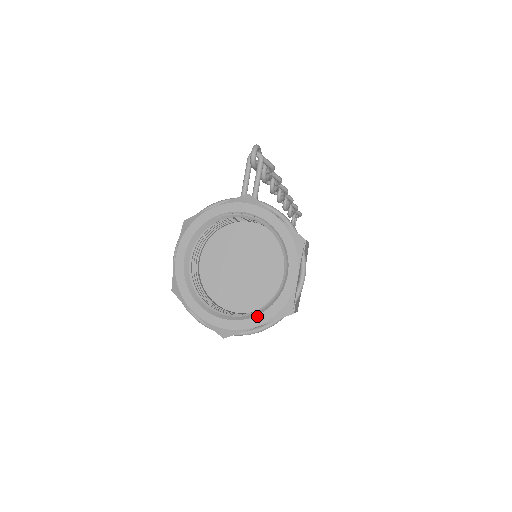
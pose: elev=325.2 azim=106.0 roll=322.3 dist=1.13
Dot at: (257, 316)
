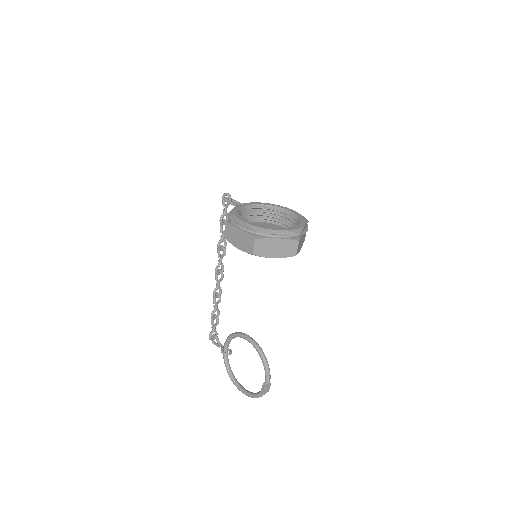
Dot at: (300, 222)
